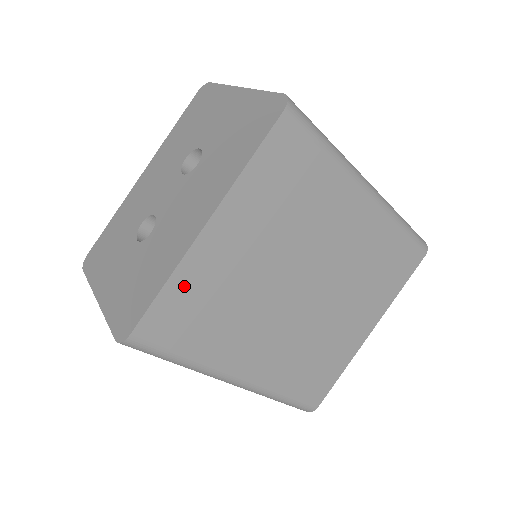
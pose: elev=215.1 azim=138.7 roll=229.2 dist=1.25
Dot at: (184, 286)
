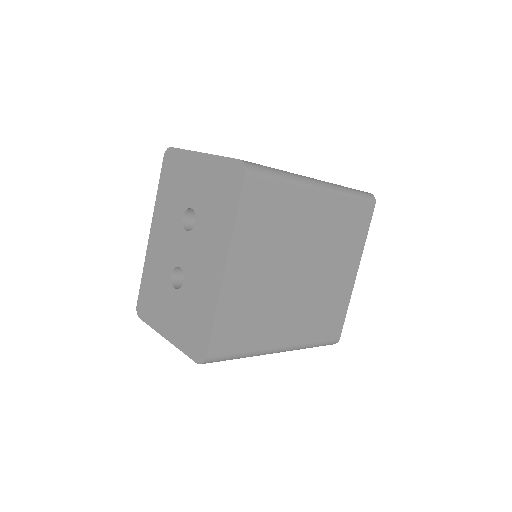
Dot at: (226, 312)
